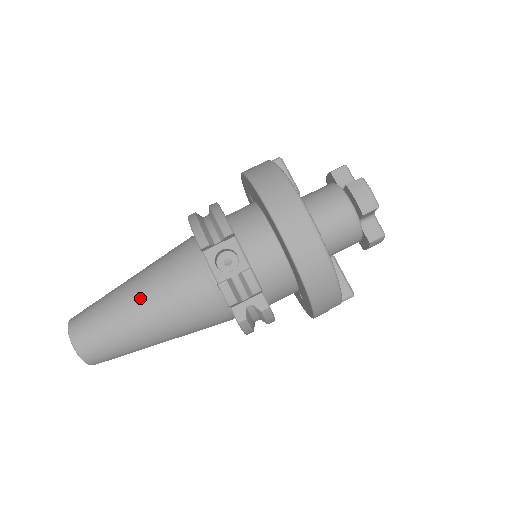
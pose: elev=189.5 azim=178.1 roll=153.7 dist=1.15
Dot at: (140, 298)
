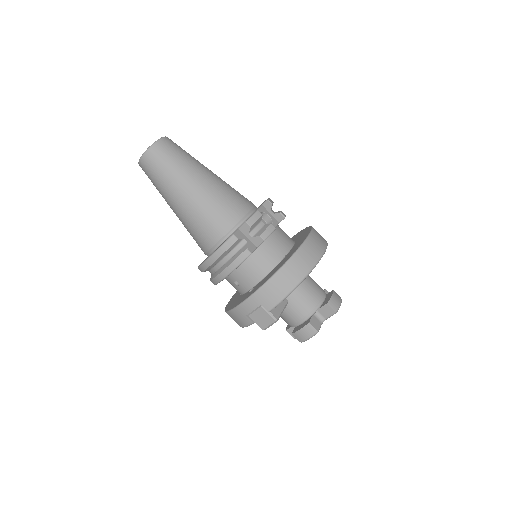
Dot at: (213, 175)
